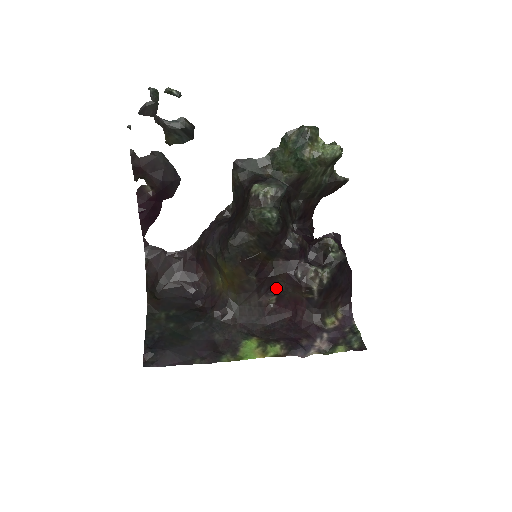
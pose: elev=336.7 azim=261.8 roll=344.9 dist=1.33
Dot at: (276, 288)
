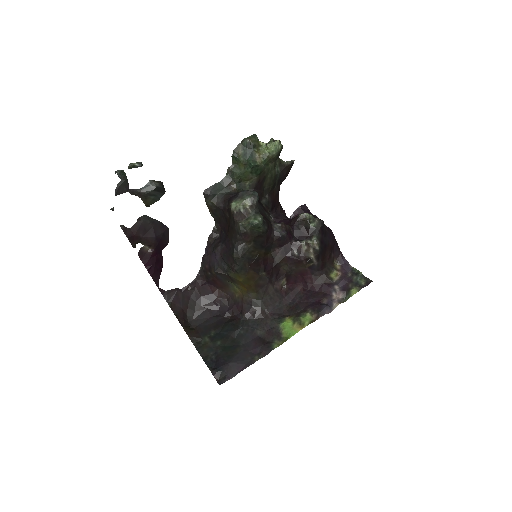
Dot at: (282, 272)
